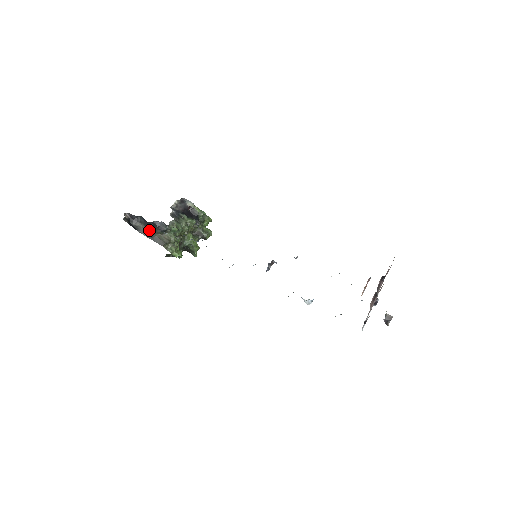
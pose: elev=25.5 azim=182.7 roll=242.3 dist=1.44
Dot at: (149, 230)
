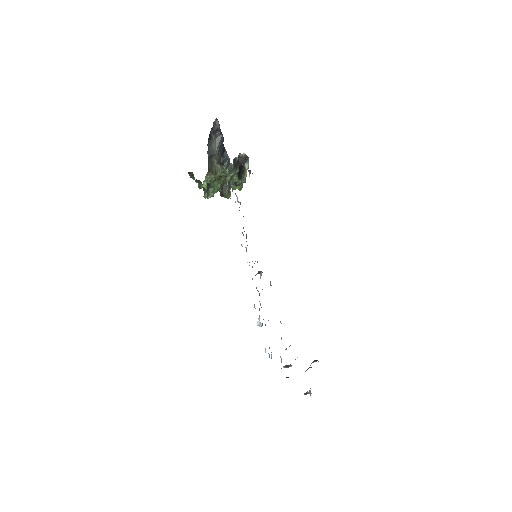
Dot at: (215, 150)
